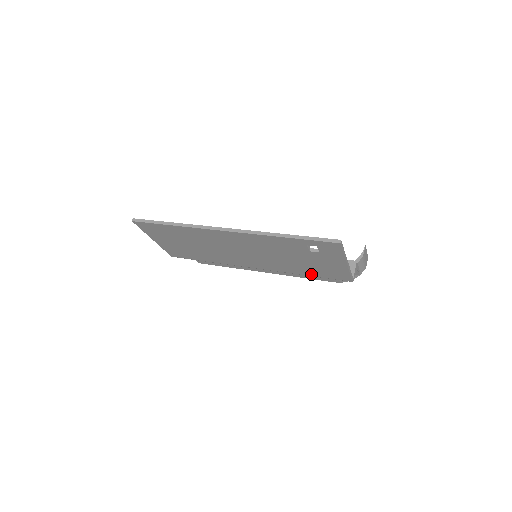
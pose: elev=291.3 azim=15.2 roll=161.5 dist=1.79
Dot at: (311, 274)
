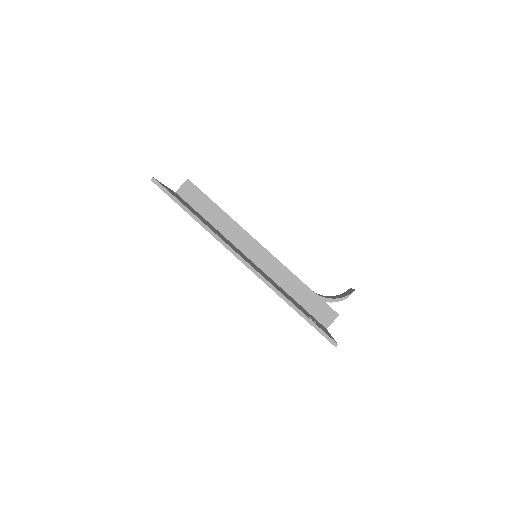
Dot at: occluded
